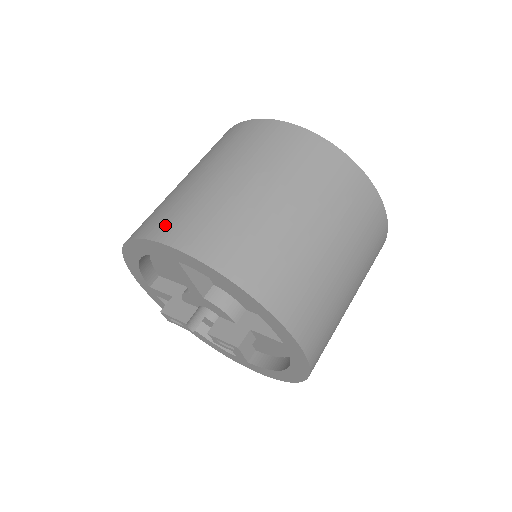
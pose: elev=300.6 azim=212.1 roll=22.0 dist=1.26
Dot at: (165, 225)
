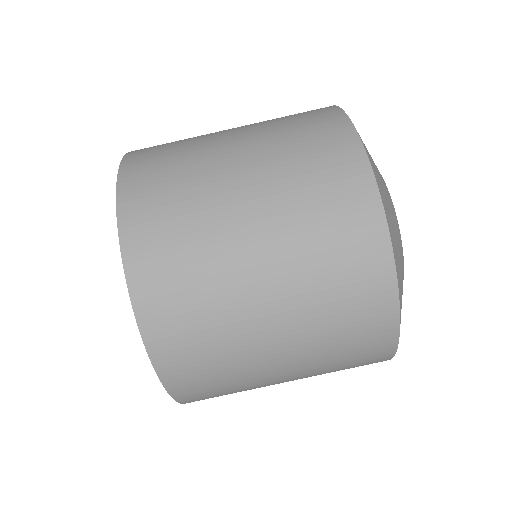
Dot at: (142, 200)
